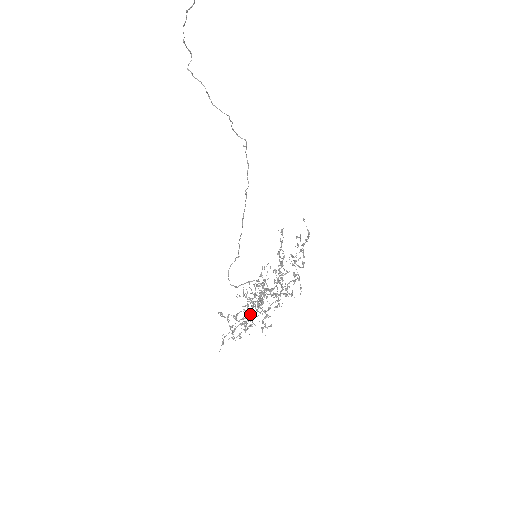
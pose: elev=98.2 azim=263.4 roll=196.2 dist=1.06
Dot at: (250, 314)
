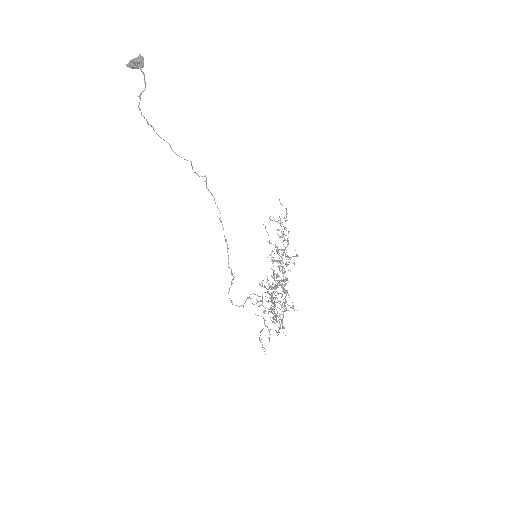
Dot at: (264, 323)
